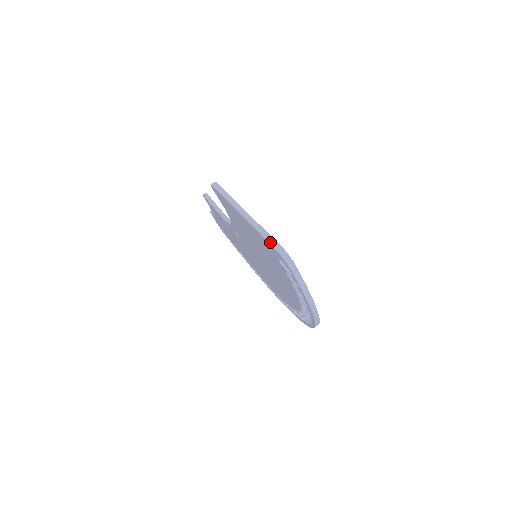
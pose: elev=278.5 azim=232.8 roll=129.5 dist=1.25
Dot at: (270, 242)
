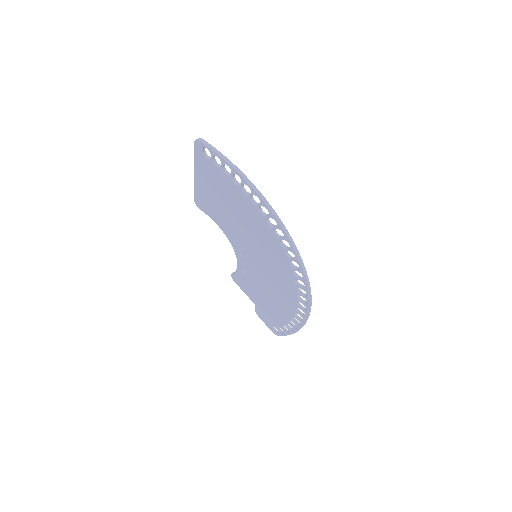
Dot at: (194, 148)
